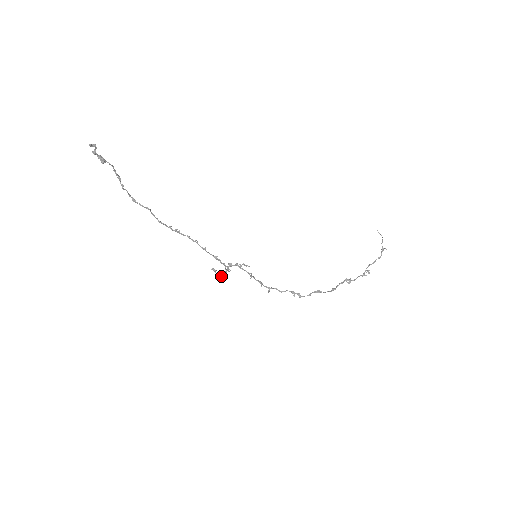
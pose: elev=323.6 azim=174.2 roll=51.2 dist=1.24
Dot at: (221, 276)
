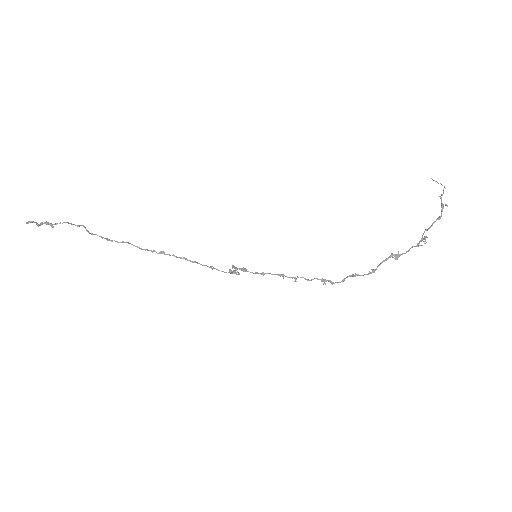
Dot at: (238, 274)
